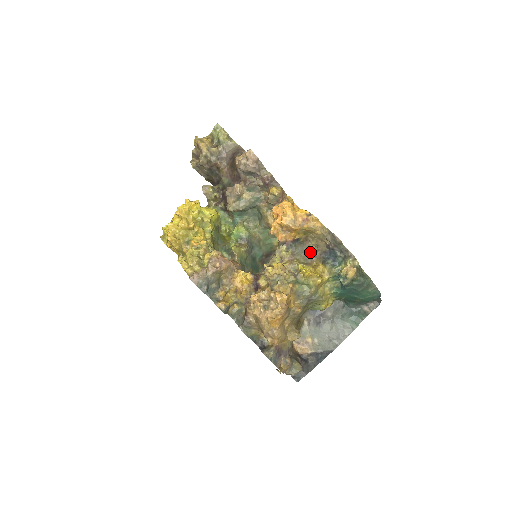
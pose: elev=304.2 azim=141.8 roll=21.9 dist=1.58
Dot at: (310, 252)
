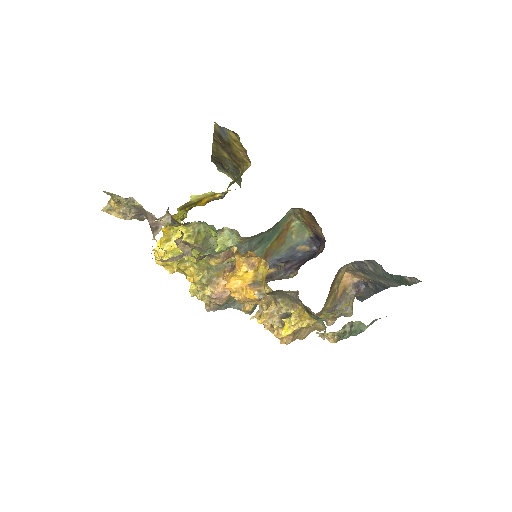
Dot at: (292, 295)
